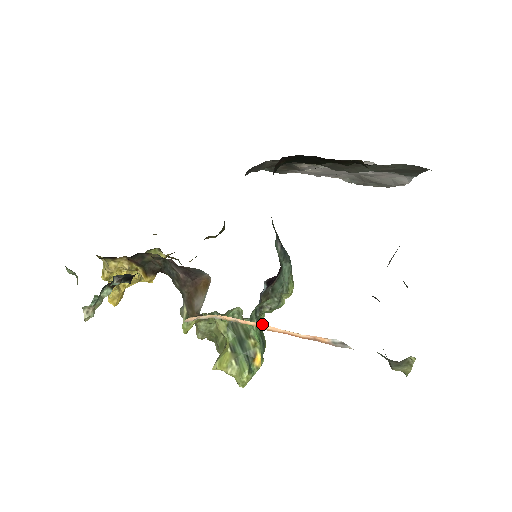
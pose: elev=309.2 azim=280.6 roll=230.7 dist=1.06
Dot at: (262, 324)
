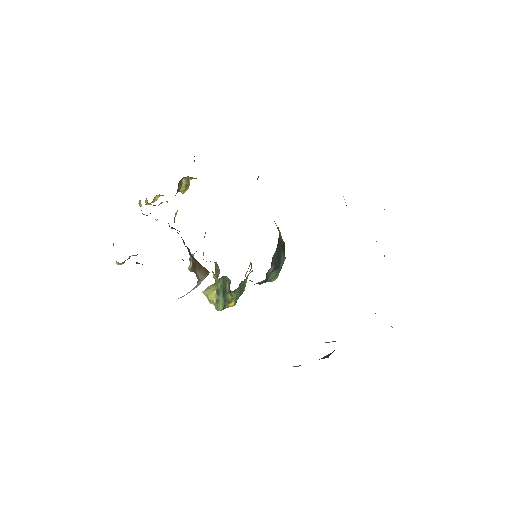
Dot at: occluded
